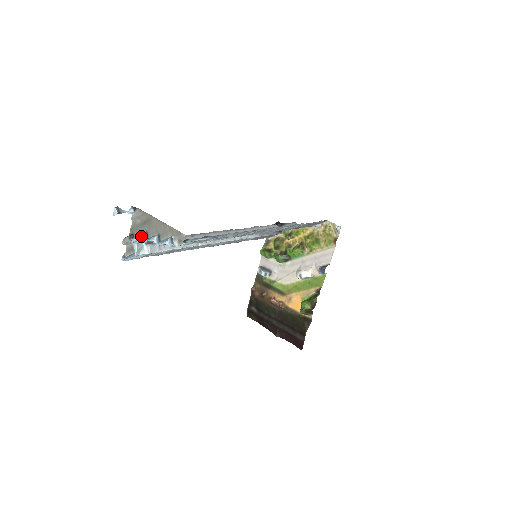
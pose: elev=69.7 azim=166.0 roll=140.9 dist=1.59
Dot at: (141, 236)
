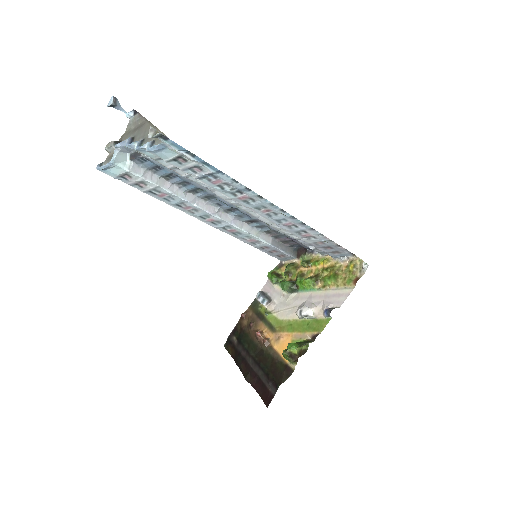
Dot at: (126, 140)
